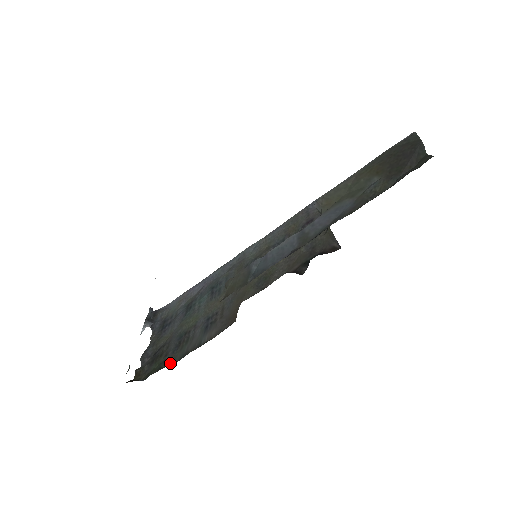
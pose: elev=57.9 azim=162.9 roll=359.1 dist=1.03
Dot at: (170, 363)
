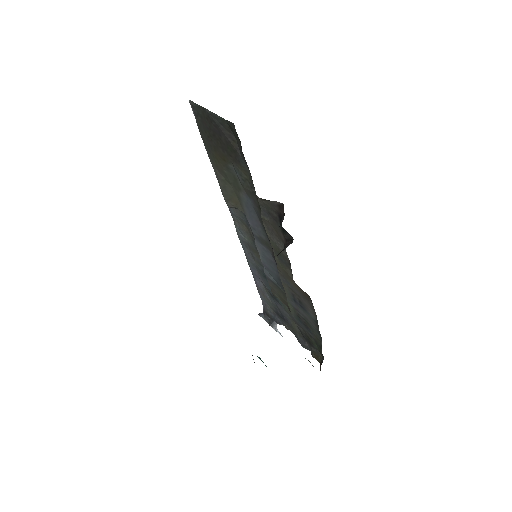
Dot at: (320, 341)
